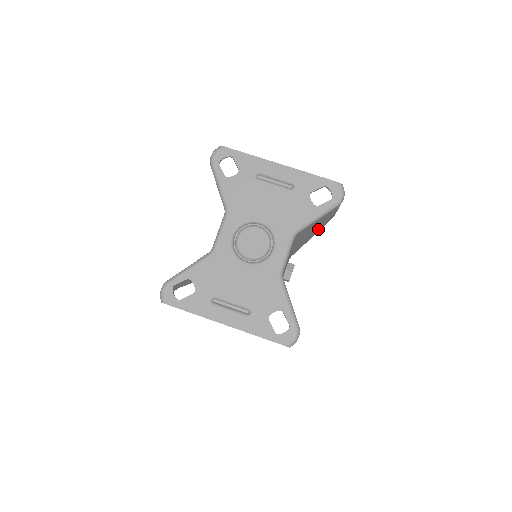
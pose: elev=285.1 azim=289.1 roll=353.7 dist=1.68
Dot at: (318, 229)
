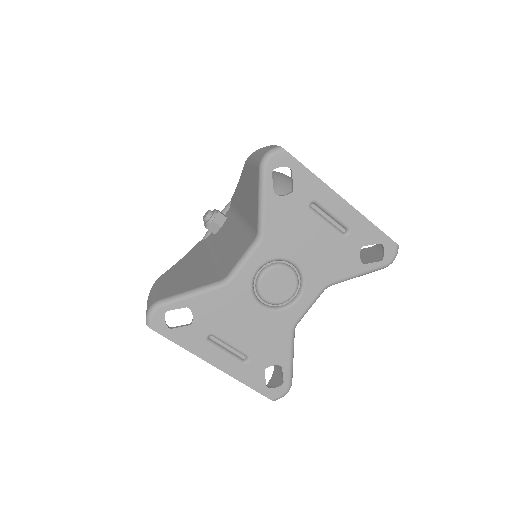
Dot at: occluded
